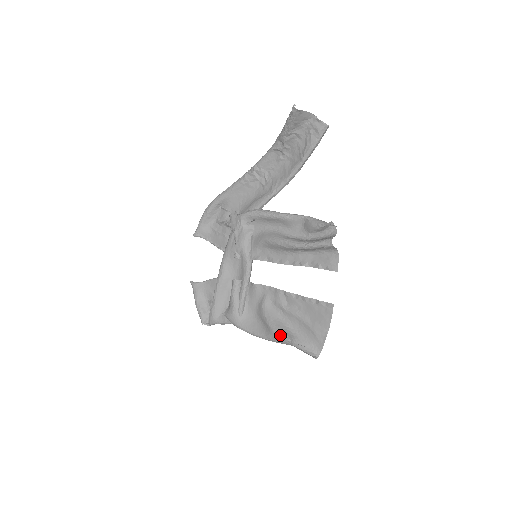
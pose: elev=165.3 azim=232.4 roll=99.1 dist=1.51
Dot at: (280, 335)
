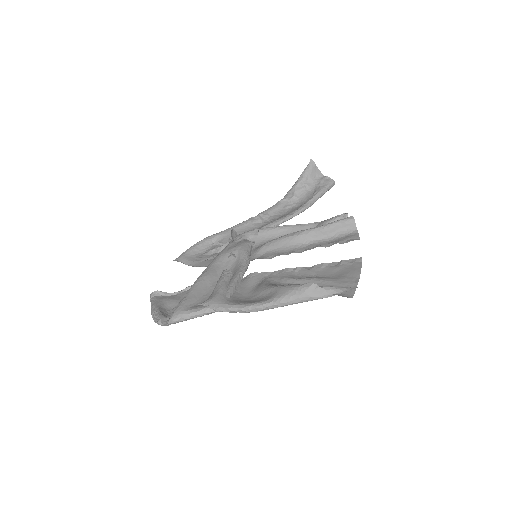
Dot at: (294, 284)
